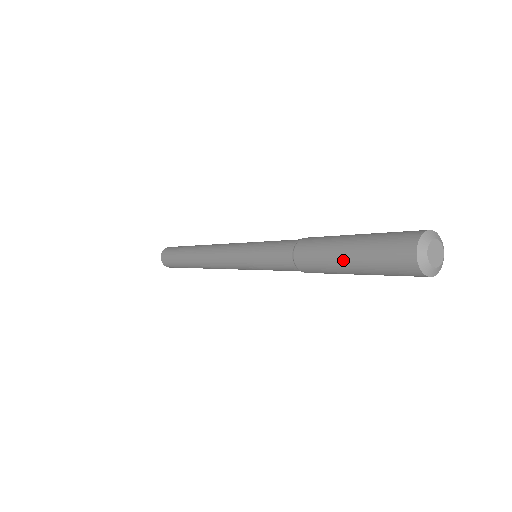
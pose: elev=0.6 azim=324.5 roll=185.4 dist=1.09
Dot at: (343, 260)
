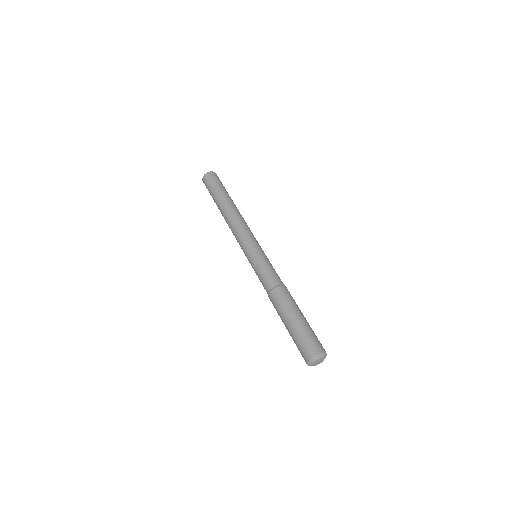
Dot at: (286, 328)
